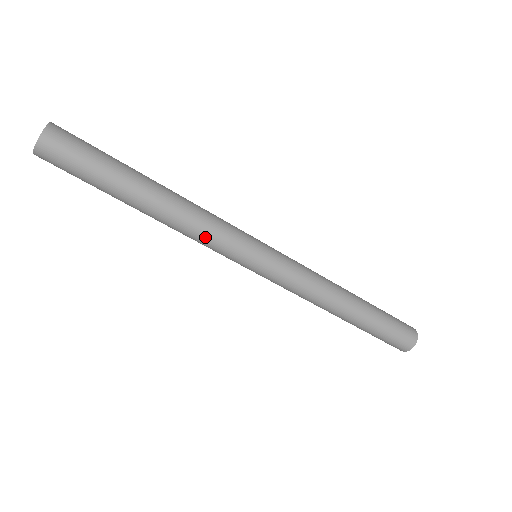
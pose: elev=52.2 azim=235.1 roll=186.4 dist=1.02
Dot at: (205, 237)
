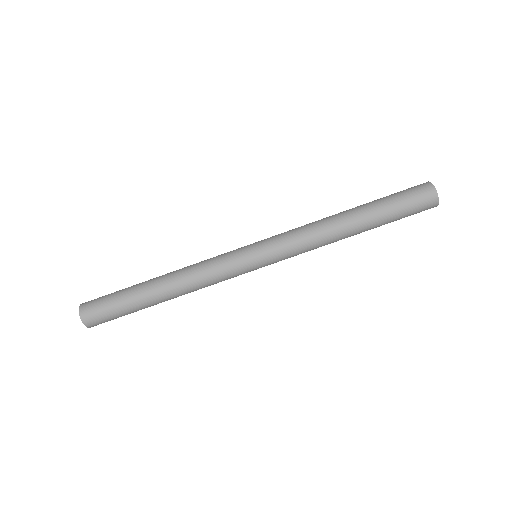
Dot at: (209, 275)
